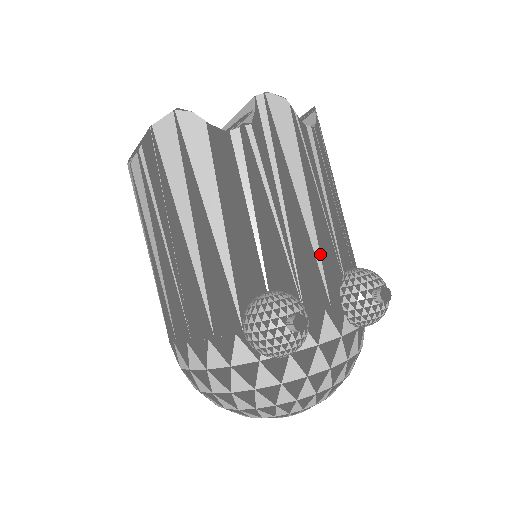
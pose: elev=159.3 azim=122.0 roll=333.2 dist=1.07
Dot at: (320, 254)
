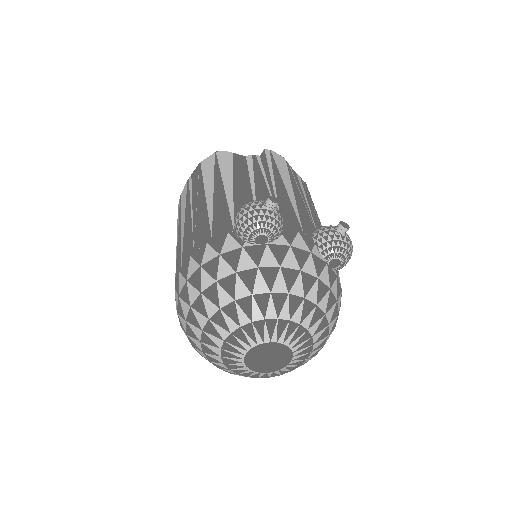
Dot at: (298, 211)
